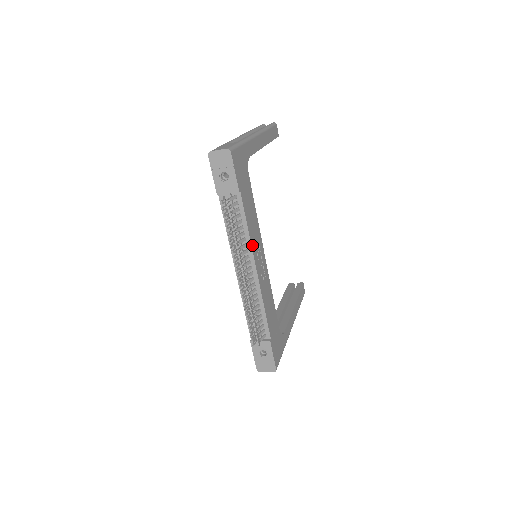
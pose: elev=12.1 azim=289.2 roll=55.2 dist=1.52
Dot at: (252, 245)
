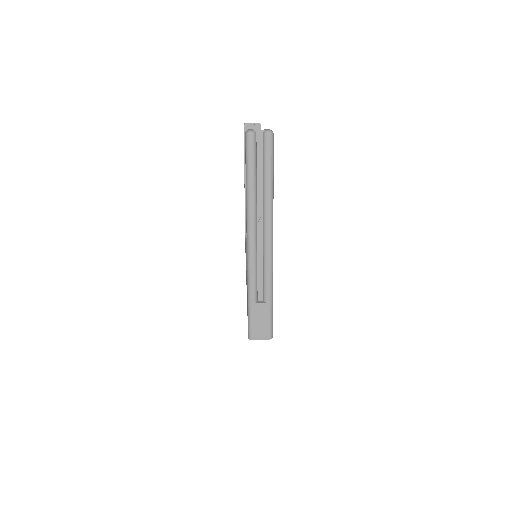
Dot at: occluded
